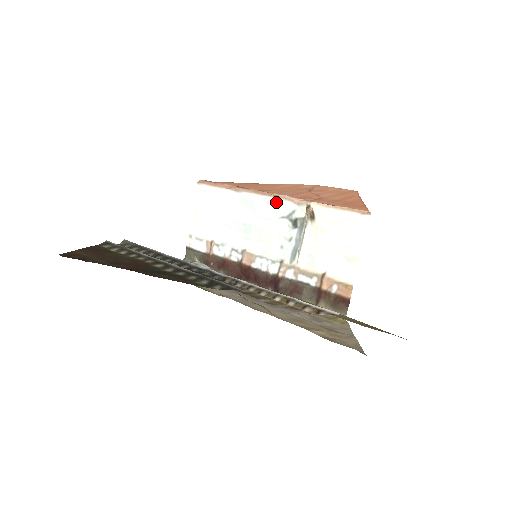
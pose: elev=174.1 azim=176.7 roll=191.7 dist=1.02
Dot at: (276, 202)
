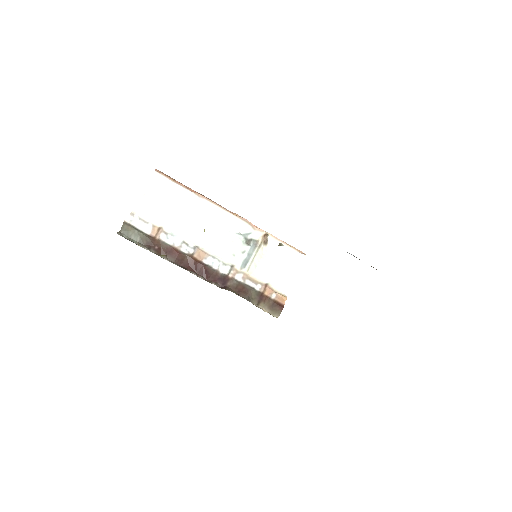
Dot at: (238, 221)
